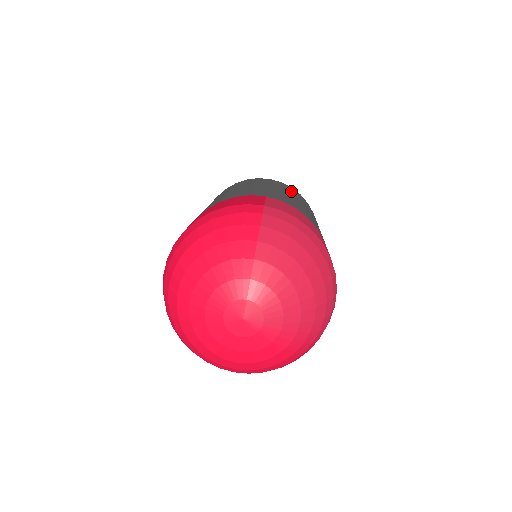
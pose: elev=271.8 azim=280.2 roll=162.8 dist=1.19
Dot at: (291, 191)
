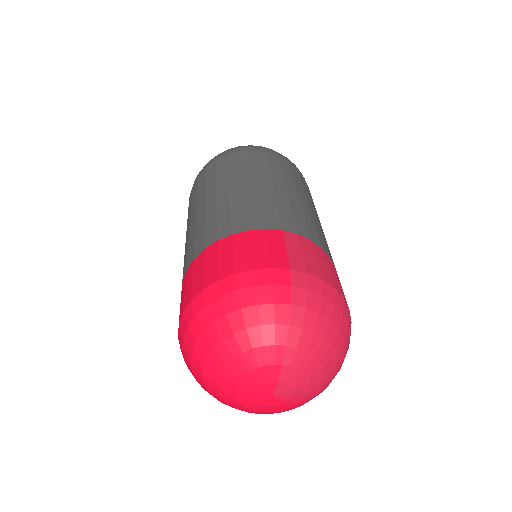
Dot at: (292, 179)
